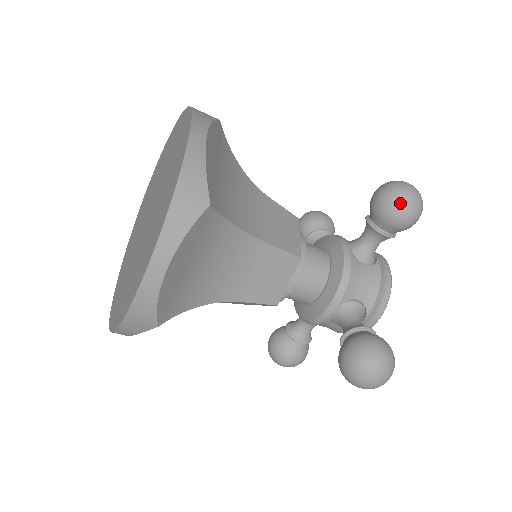
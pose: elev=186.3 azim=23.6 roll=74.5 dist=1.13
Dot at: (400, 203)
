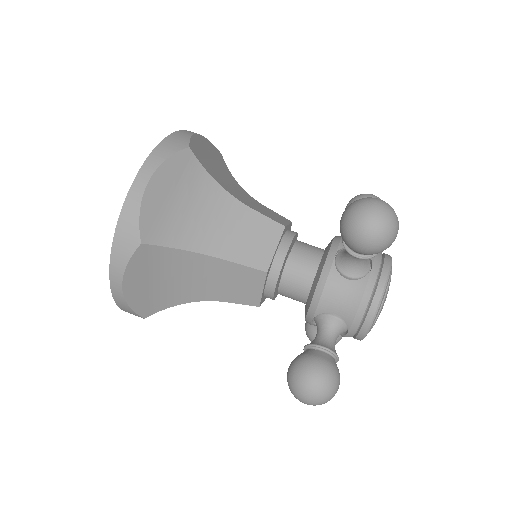
Dot at: (353, 230)
